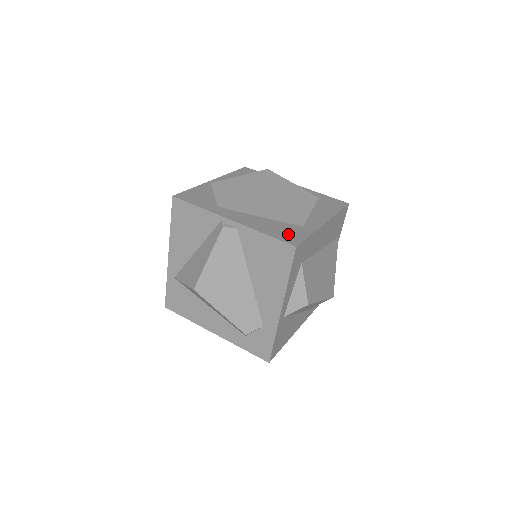
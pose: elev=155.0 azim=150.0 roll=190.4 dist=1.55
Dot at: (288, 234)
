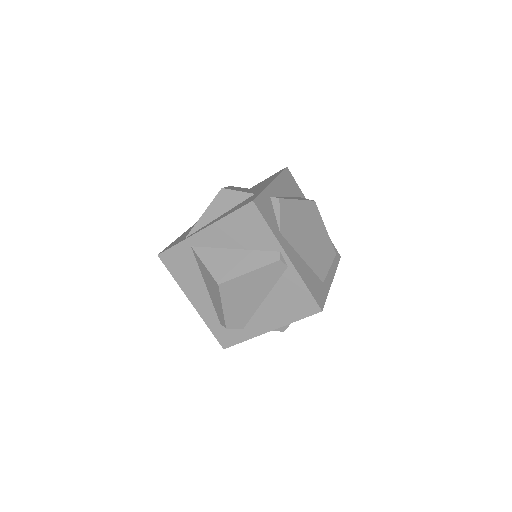
Dot at: (318, 292)
